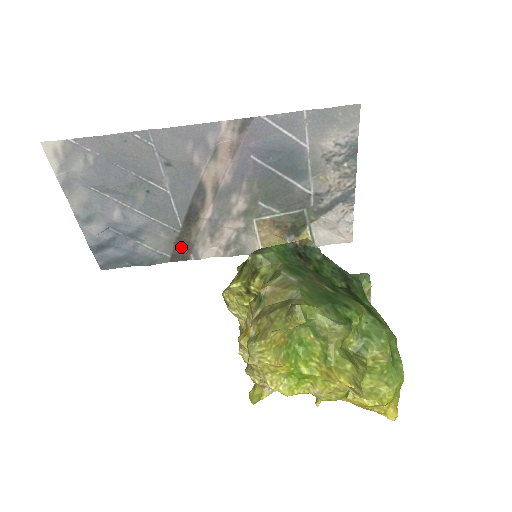
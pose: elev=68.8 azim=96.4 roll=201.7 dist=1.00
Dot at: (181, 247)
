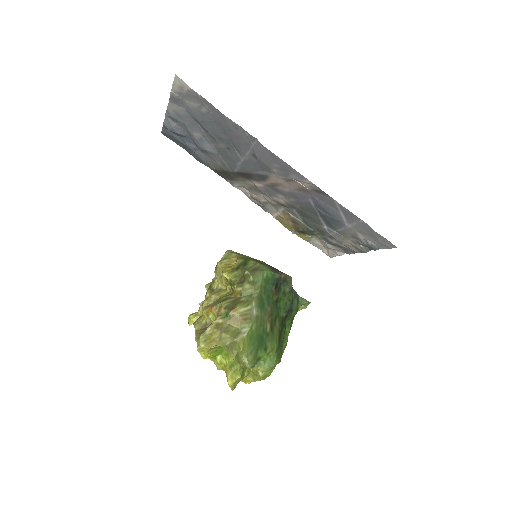
Dot at: (226, 174)
